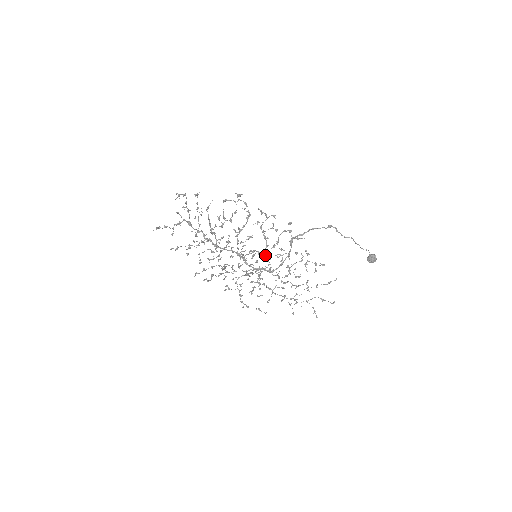
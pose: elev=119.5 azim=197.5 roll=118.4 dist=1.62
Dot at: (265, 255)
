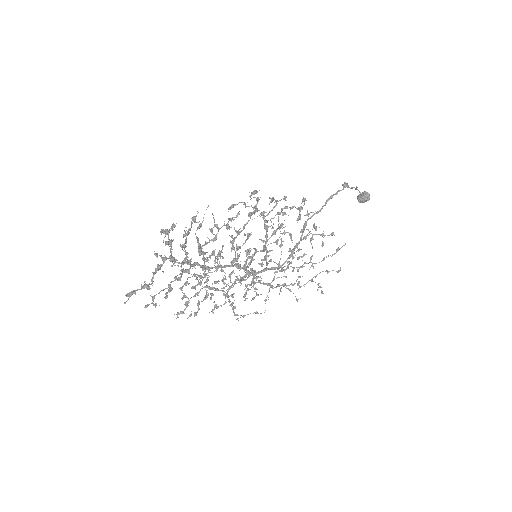
Dot at: (264, 249)
